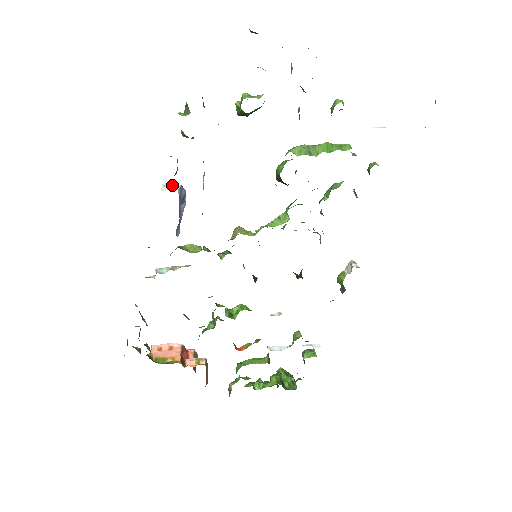
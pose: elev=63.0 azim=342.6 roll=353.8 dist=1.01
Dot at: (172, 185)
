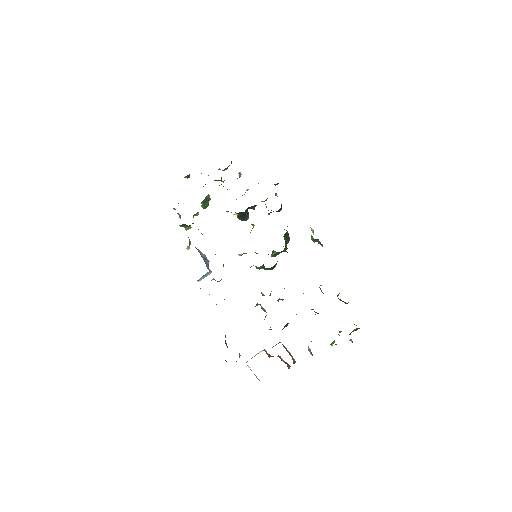
Dot at: occluded
